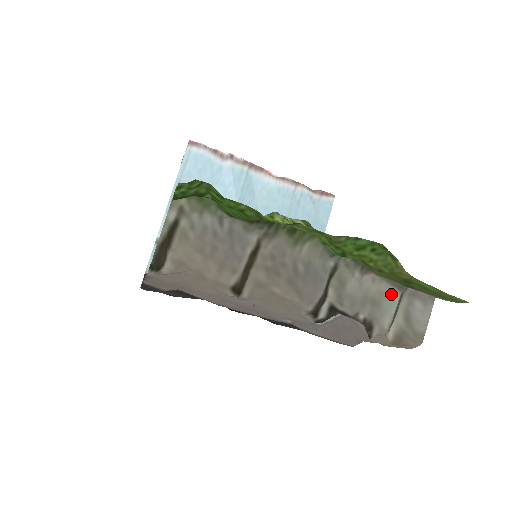
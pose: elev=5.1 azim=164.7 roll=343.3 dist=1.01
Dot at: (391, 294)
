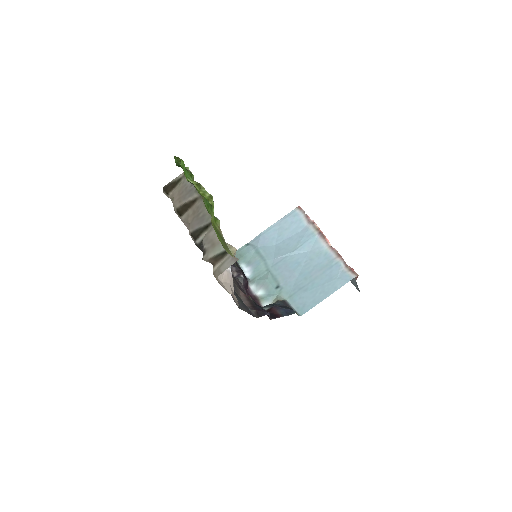
Dot at: (222, 246)
